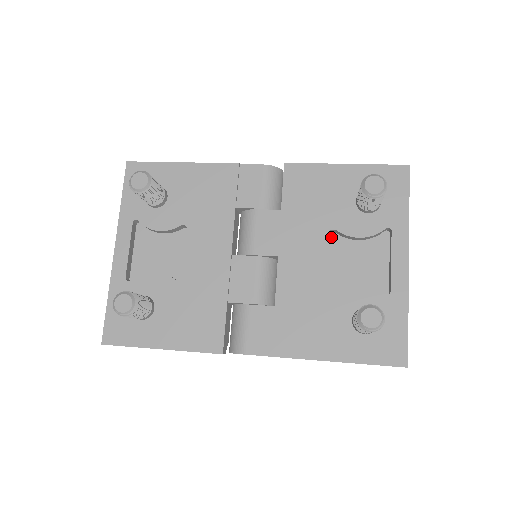
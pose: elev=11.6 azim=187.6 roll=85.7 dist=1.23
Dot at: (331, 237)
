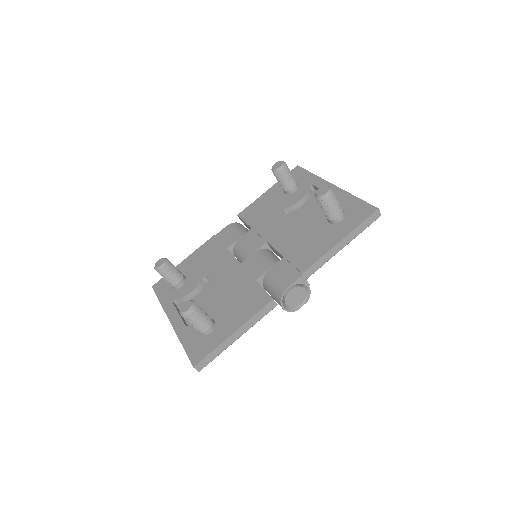
Dot at: occluded
